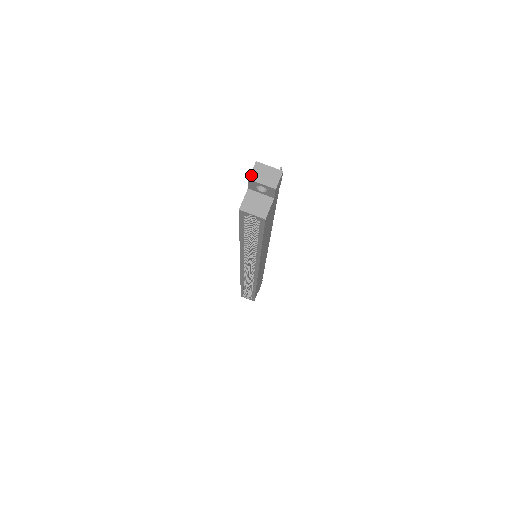
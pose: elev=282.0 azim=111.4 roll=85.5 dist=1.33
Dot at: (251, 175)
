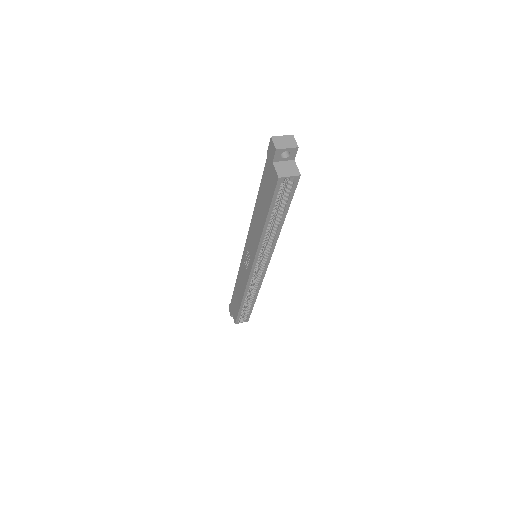
Dot at: (275, 146)
